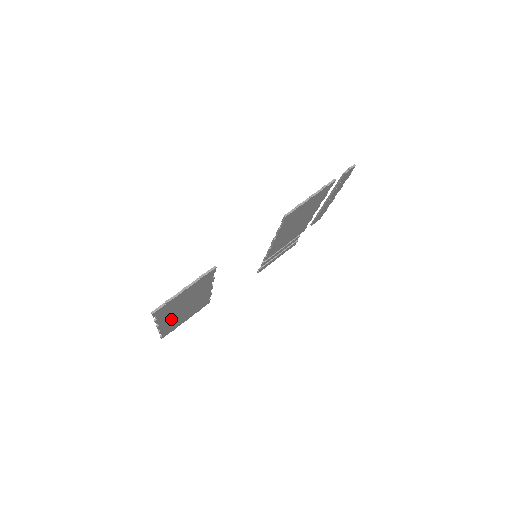
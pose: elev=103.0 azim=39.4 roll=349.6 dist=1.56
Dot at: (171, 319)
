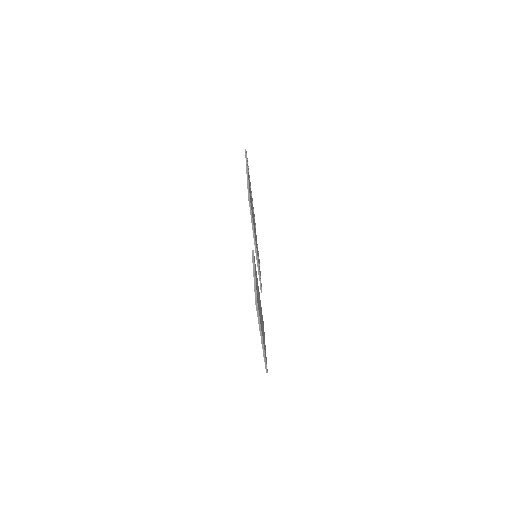
Dot at: occluded
